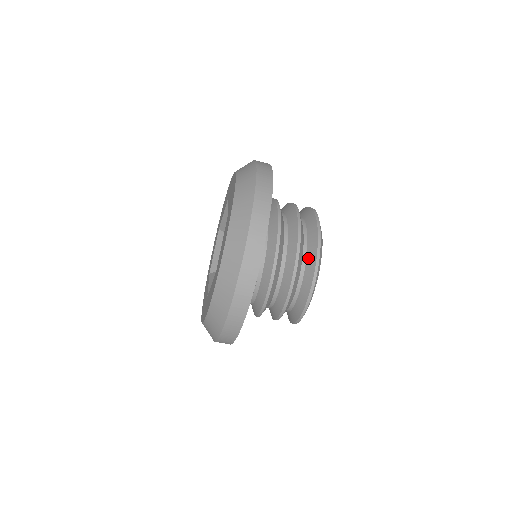
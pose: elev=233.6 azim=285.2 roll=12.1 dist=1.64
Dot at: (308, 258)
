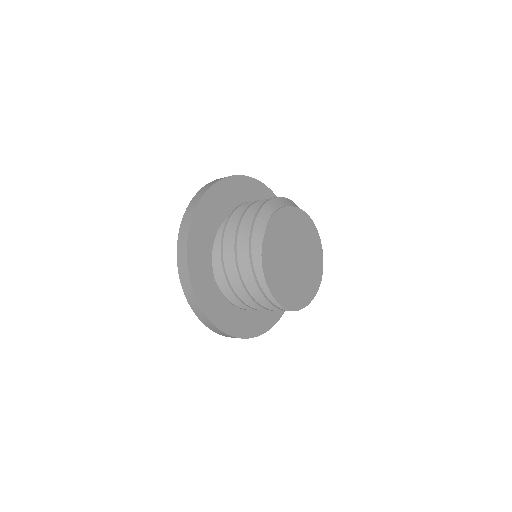
Dot at: occluded
